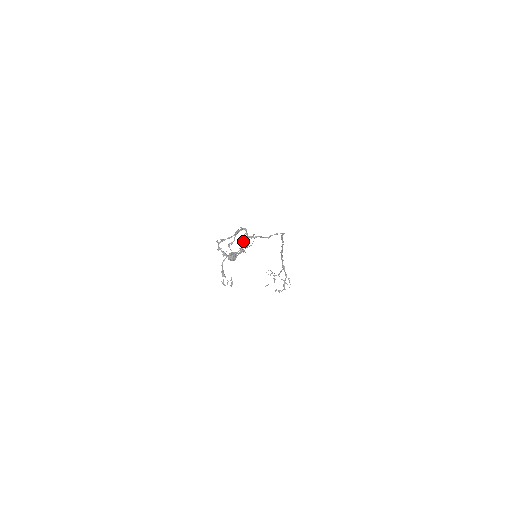
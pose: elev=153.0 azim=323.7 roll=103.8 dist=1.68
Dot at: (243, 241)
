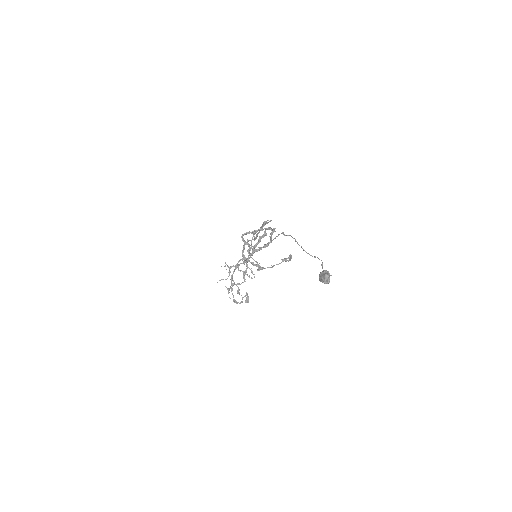
Dot at: (245, 241)
